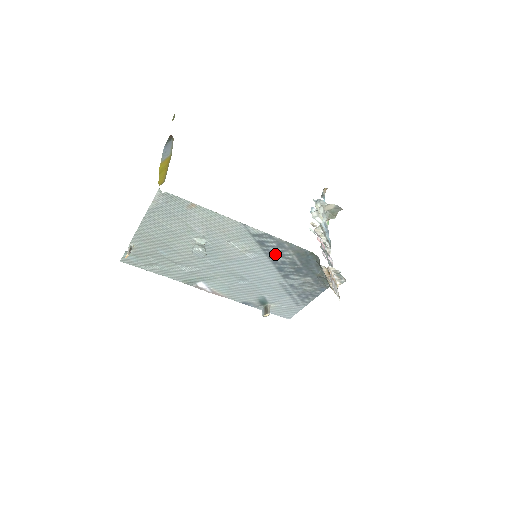
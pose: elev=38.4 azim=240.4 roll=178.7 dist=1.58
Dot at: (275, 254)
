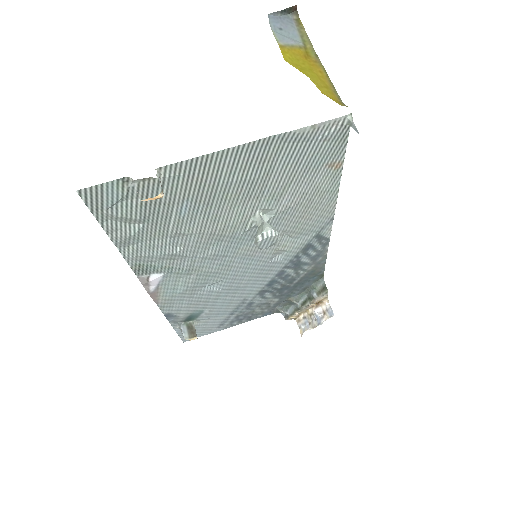
Dot at: (296, 265)
